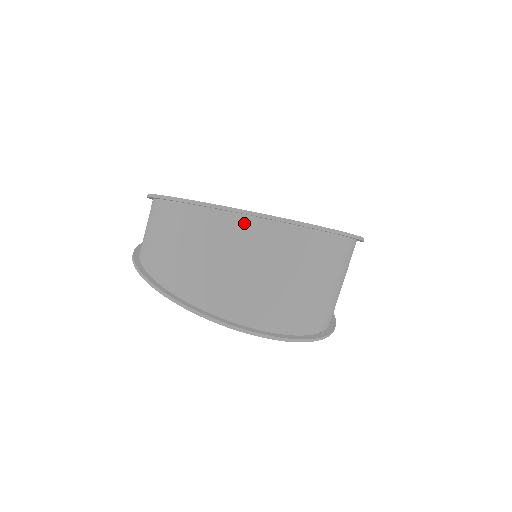
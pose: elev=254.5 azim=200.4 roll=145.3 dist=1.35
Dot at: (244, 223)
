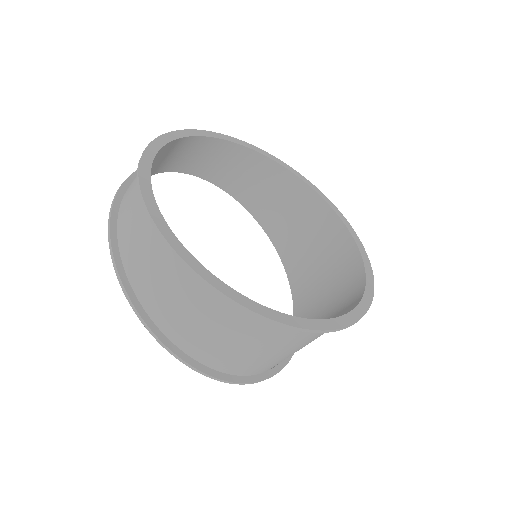
Dot at: occluded
